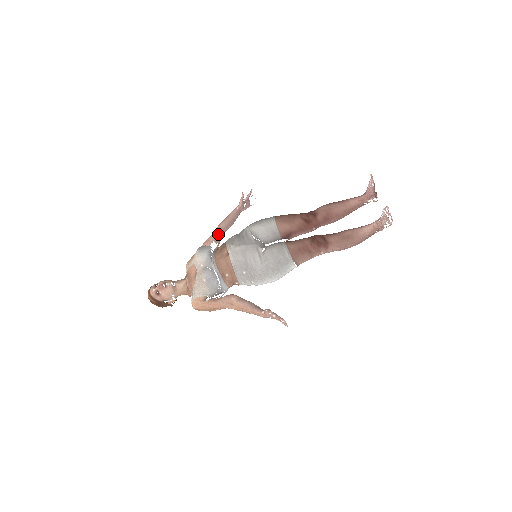
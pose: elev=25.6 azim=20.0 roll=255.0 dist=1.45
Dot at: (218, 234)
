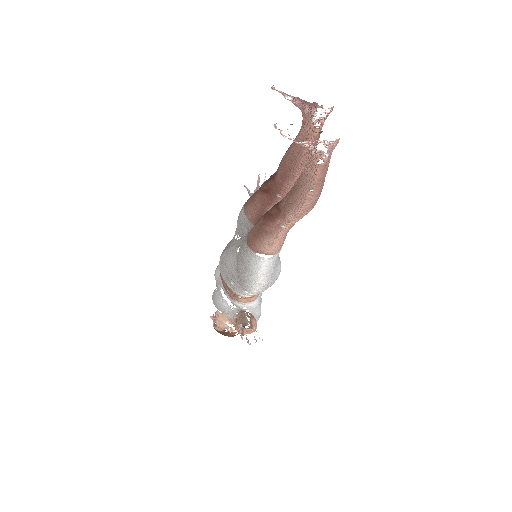
Dot at: occluded
